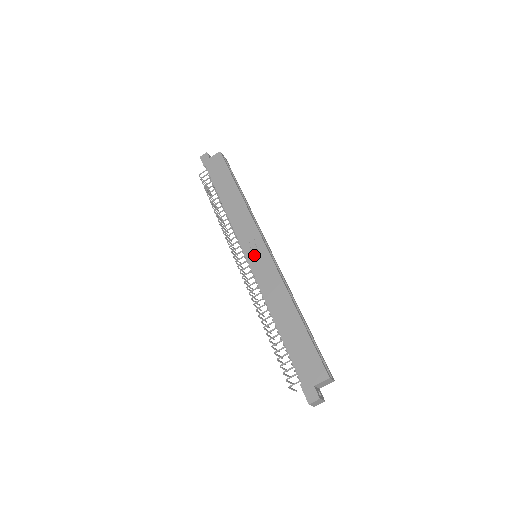
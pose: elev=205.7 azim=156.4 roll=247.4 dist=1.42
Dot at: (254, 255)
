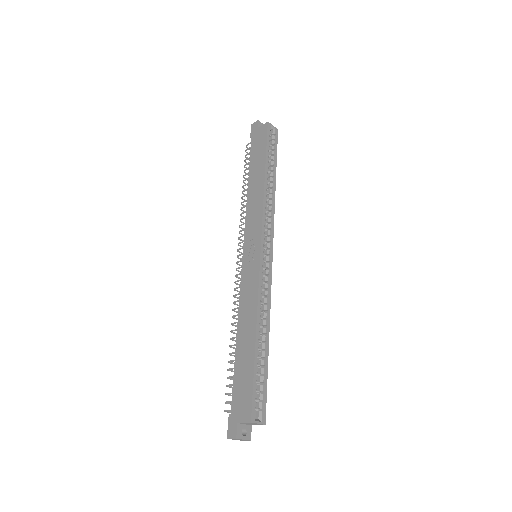
Dot at: (249, 256)
